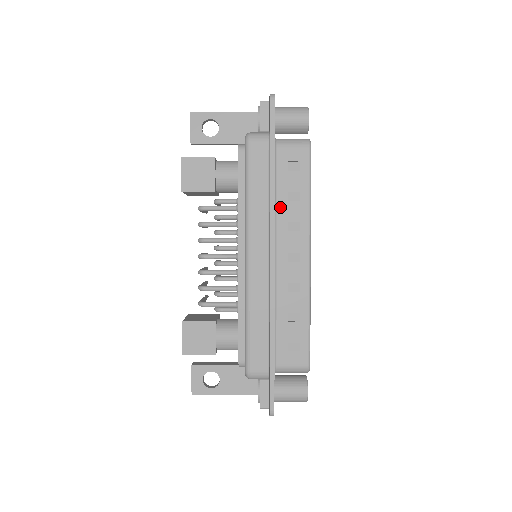
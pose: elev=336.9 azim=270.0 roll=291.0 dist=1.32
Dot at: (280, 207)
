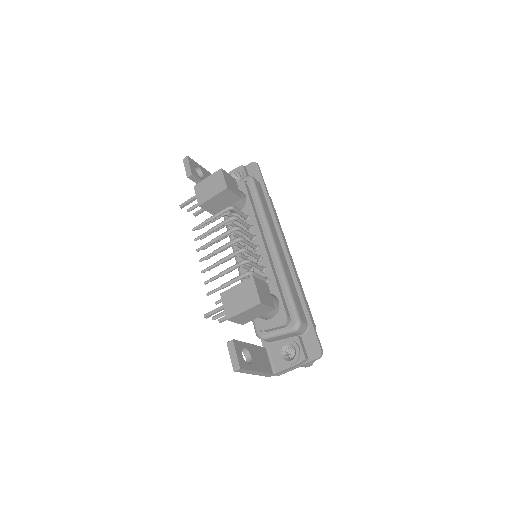
Dot at: occluded
